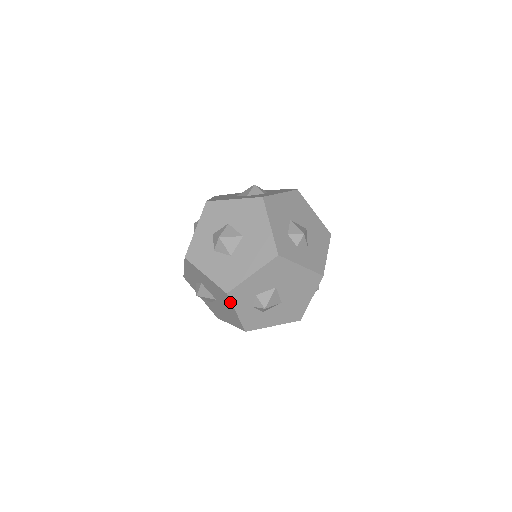
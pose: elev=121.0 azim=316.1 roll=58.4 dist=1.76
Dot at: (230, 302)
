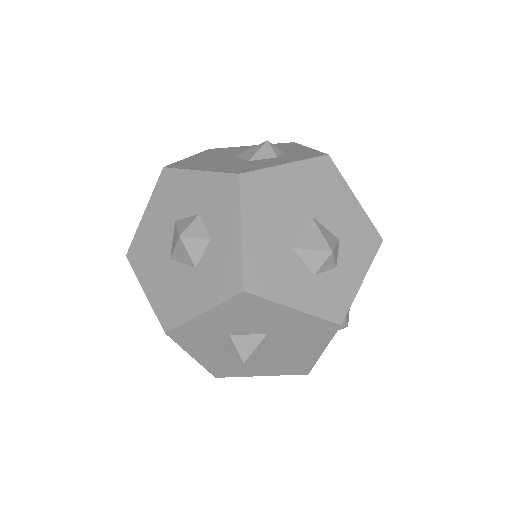
Dot at: occluded
